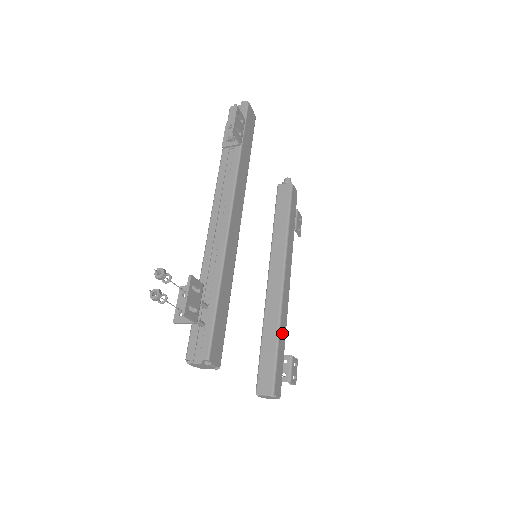
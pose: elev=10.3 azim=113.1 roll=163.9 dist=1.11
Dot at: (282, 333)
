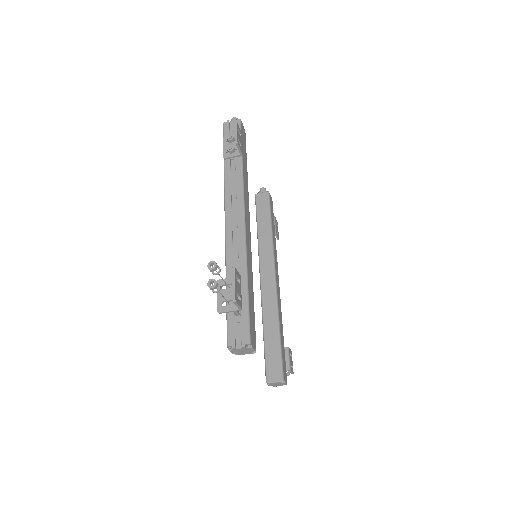
Dot at: (281, 326)
